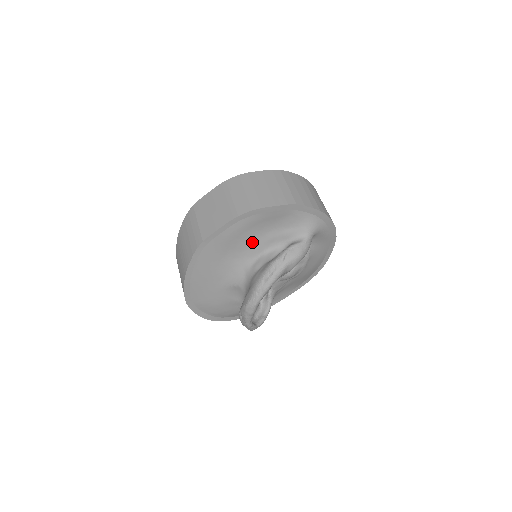
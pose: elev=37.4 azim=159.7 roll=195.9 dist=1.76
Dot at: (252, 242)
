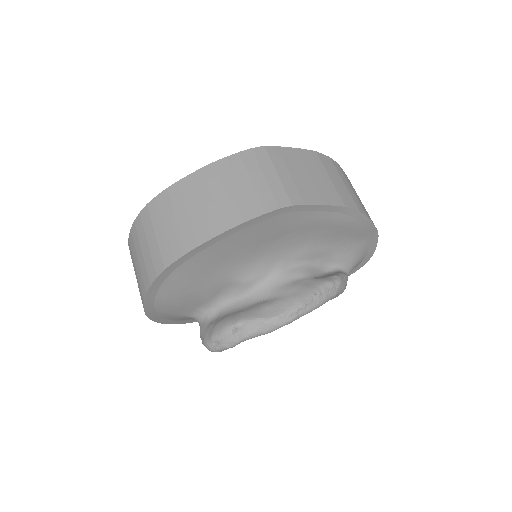
Dot at: (310, 243)
